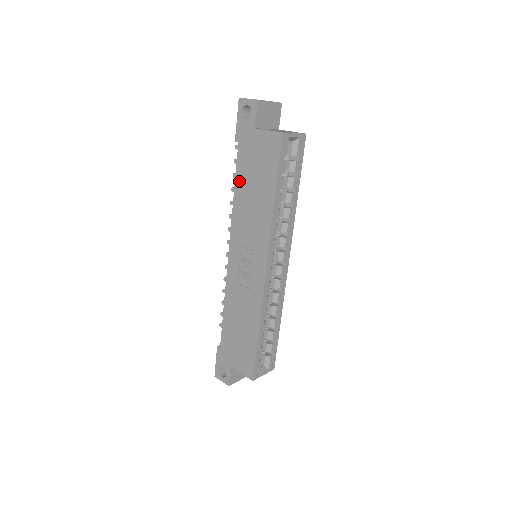
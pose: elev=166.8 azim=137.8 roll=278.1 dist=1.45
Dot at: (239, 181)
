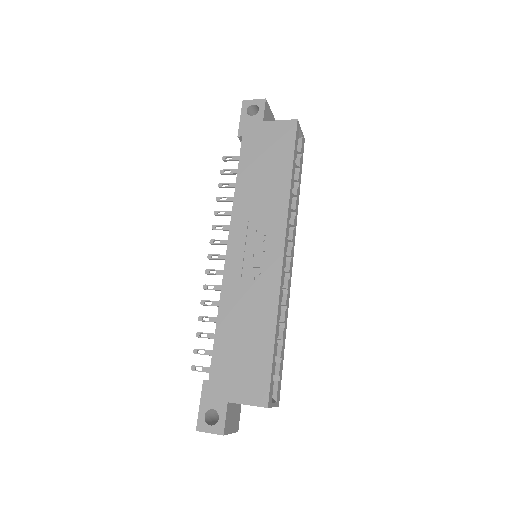
Dot at: (243, 171)
